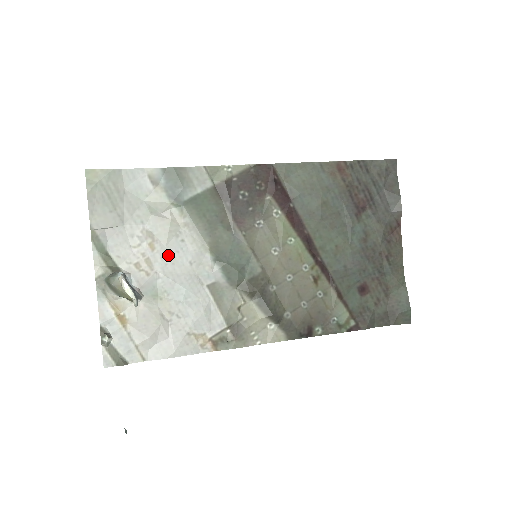
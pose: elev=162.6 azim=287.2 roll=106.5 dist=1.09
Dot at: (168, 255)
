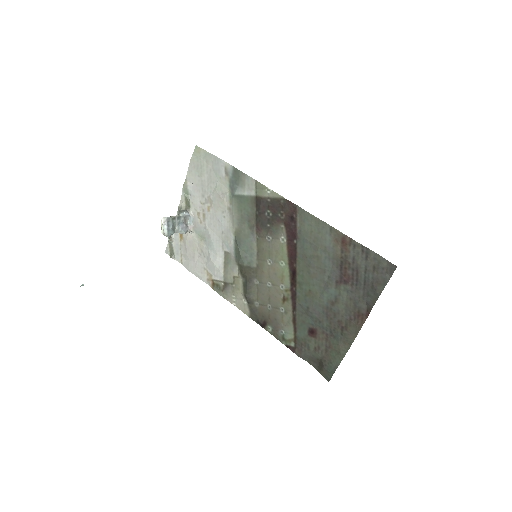
Dot at: (214, 219)
